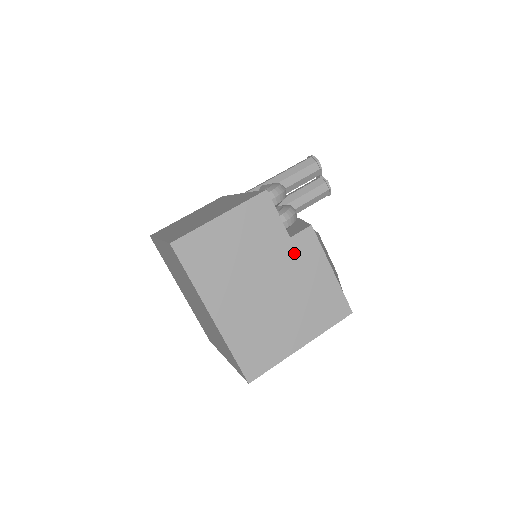
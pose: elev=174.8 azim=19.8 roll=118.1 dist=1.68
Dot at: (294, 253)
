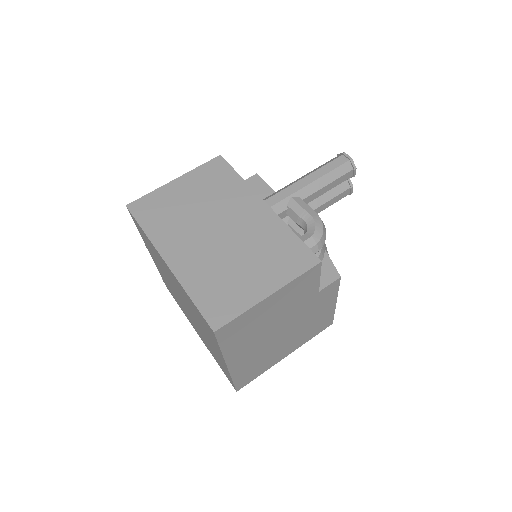
Dot at: (315, 301)
